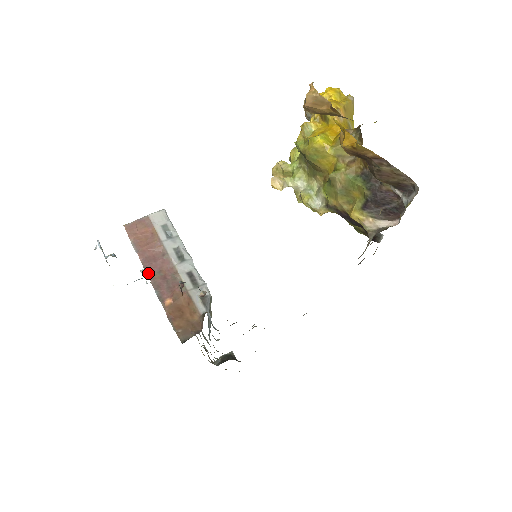
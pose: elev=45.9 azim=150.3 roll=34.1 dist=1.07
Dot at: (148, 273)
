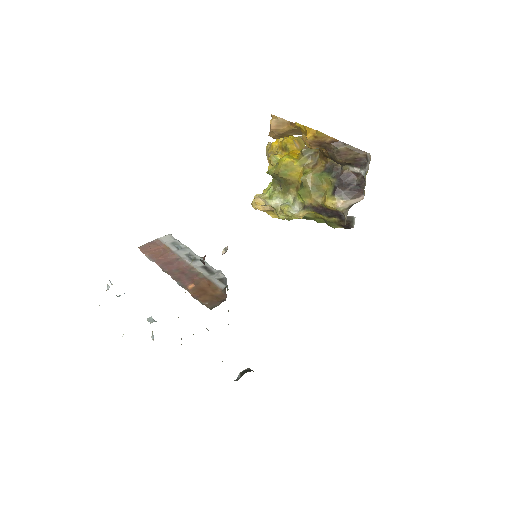
Dot at: (167, 272)
